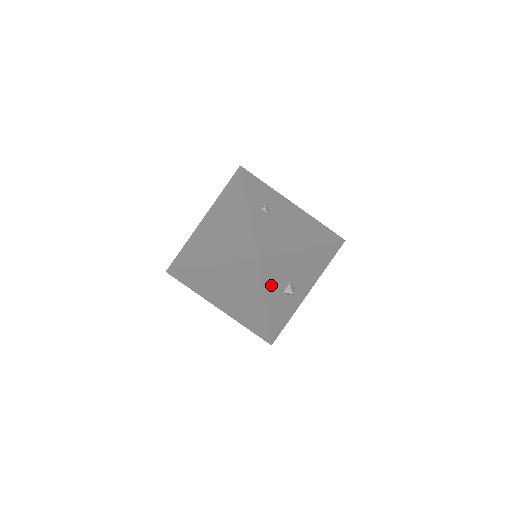
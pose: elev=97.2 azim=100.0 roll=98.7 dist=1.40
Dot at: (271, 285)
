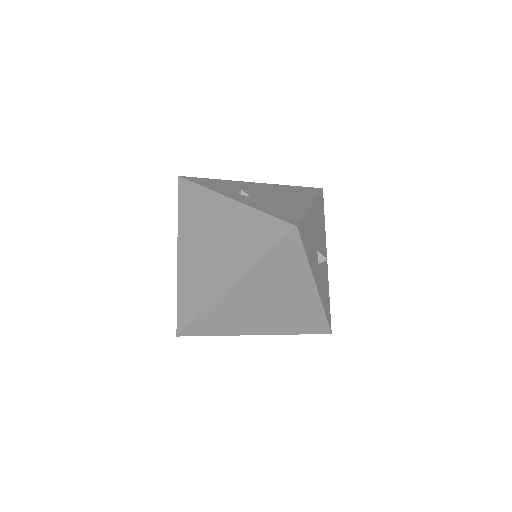
Dot at: (311, 258)
